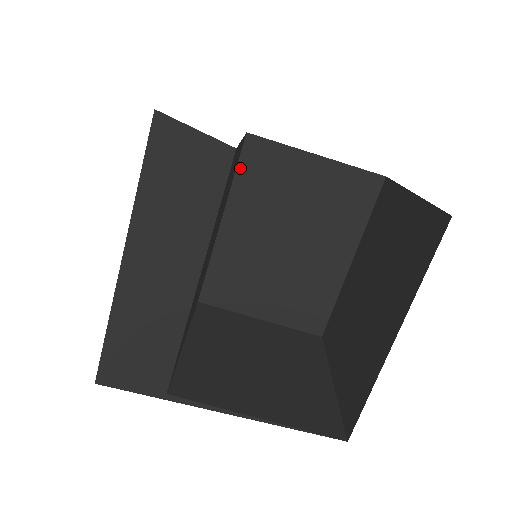
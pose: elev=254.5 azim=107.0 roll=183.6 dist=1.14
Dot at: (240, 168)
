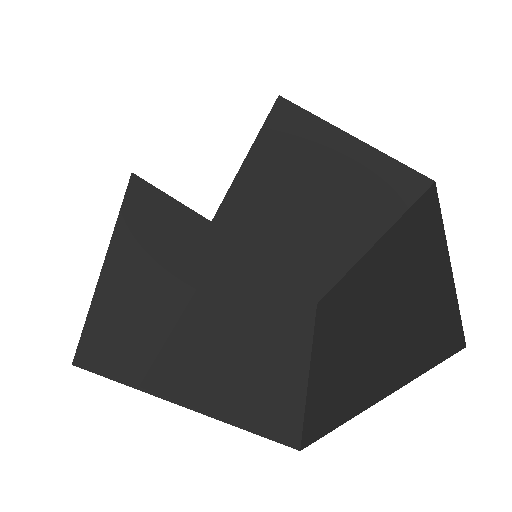
Dot at: (263, 133)
